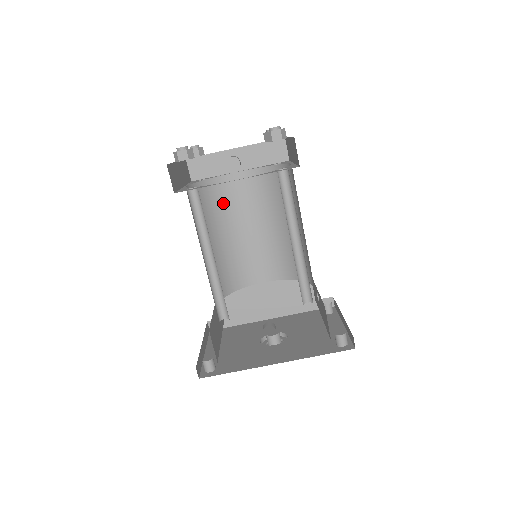
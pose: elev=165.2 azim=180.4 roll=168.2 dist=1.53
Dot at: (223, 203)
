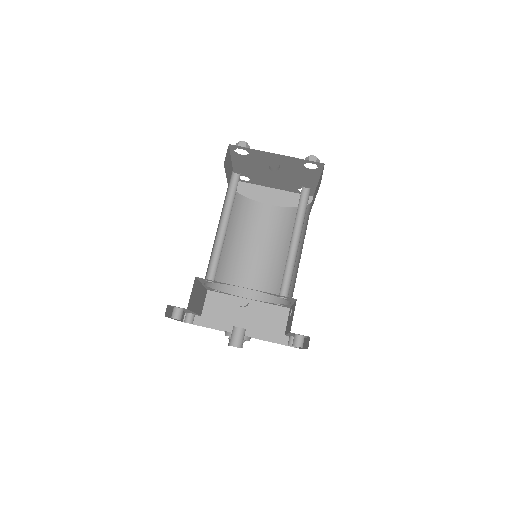
Dot at: (247, 220)
